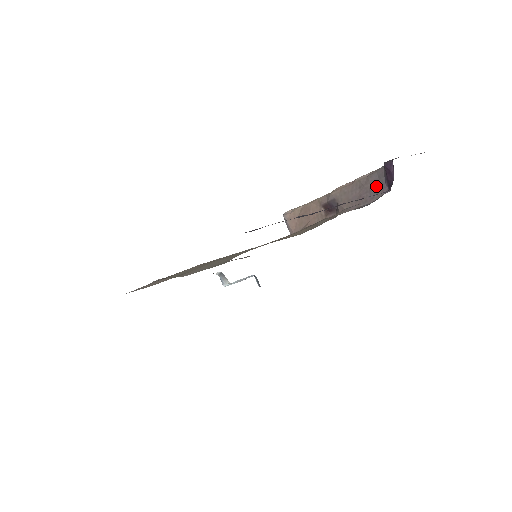
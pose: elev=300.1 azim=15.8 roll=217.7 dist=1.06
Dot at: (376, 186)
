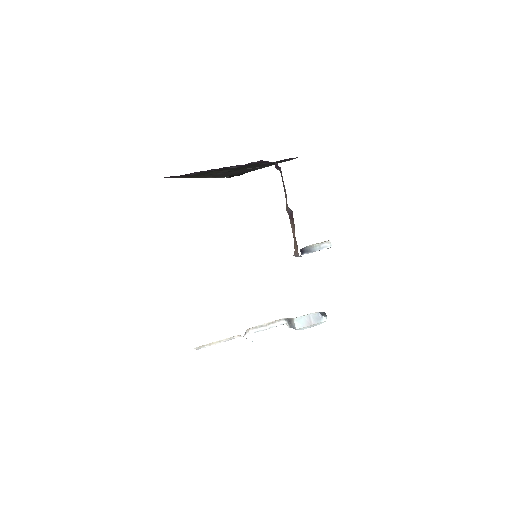
Dot at: (282, 177)
